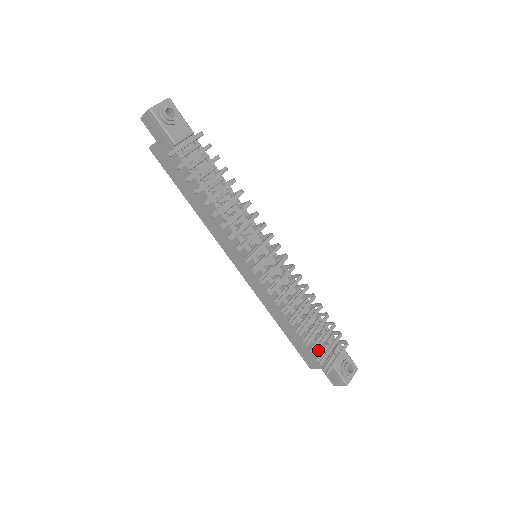
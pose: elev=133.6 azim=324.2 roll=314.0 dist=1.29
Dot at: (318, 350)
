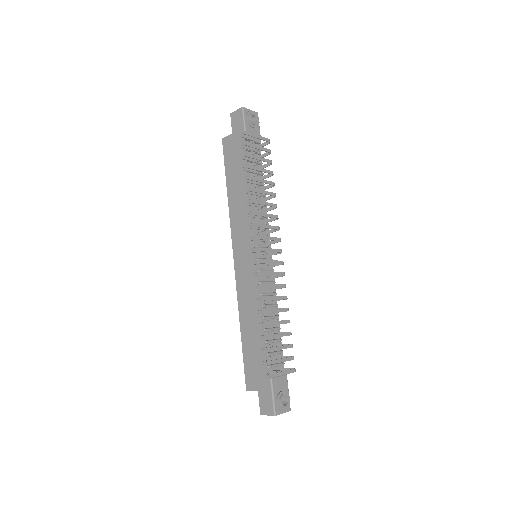
Dot at: occluded
